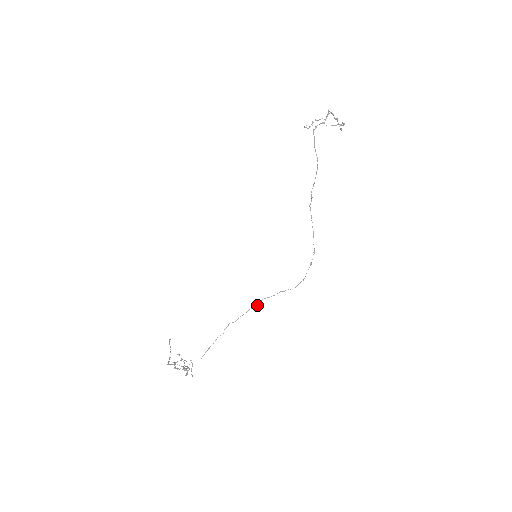
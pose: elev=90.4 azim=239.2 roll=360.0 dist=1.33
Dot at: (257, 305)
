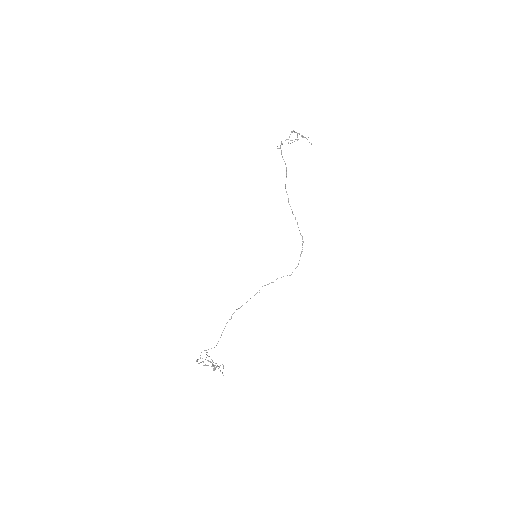
Dot at: occluded
